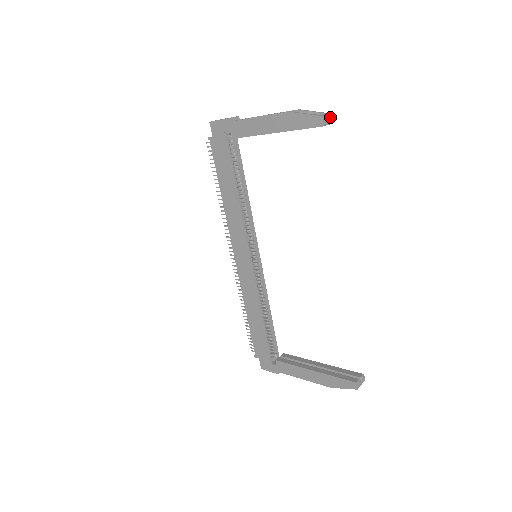
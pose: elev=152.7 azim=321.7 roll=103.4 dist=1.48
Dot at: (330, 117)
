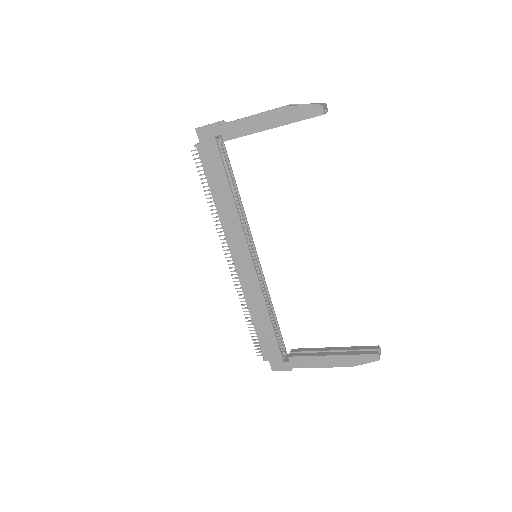
Dot at: (326, 106)
